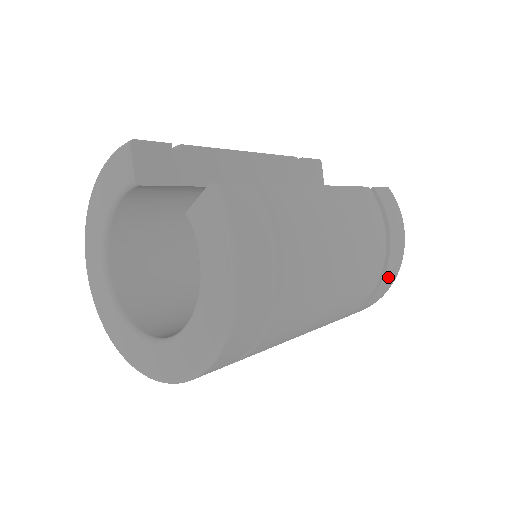
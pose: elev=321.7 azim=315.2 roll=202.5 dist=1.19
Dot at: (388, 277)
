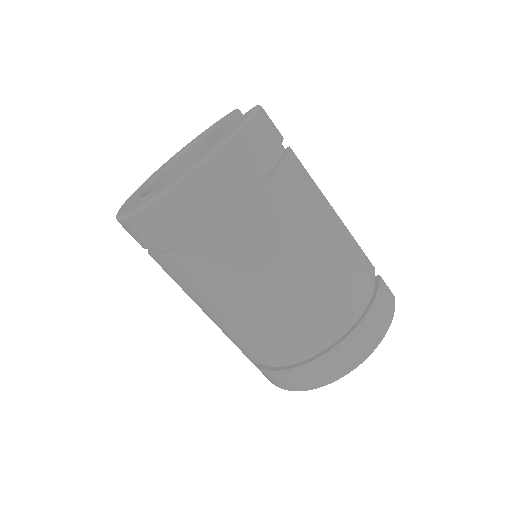
Dot at: (348, 350)
